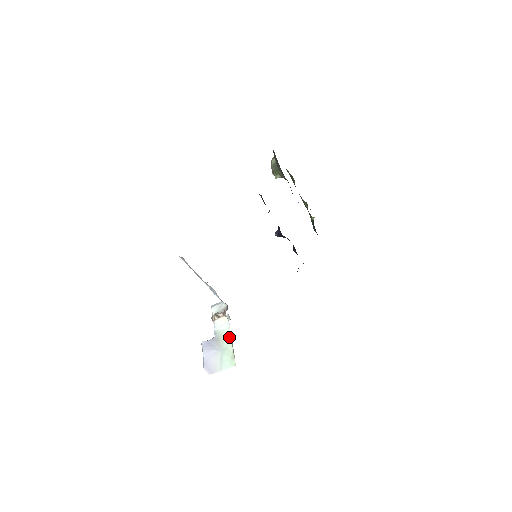
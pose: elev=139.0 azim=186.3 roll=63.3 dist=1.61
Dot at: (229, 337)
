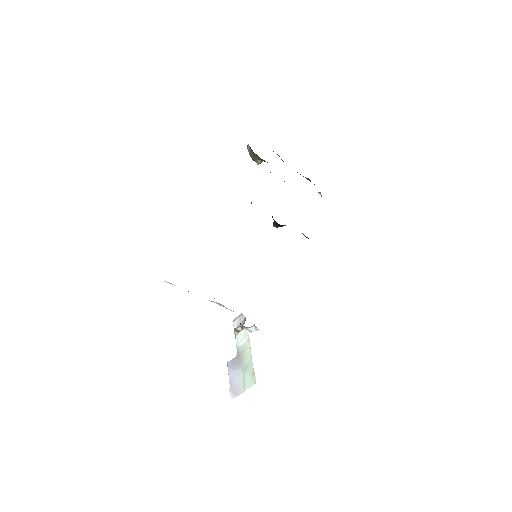
Dot at: (249, 352)
